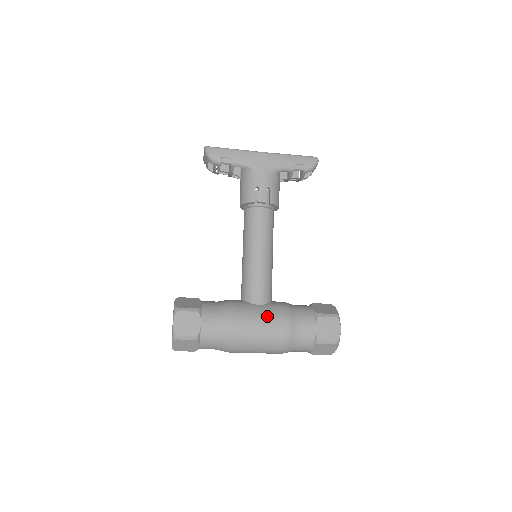
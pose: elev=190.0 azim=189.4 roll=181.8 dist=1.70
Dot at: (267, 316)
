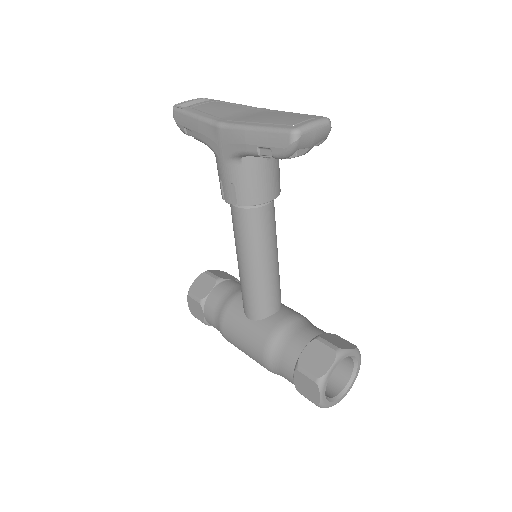
Dot at: (248, 339)
